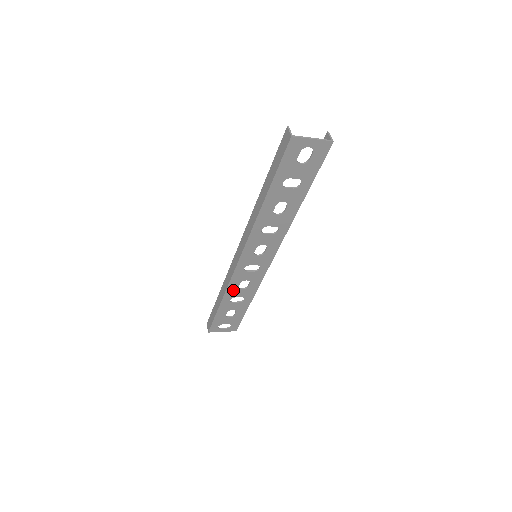
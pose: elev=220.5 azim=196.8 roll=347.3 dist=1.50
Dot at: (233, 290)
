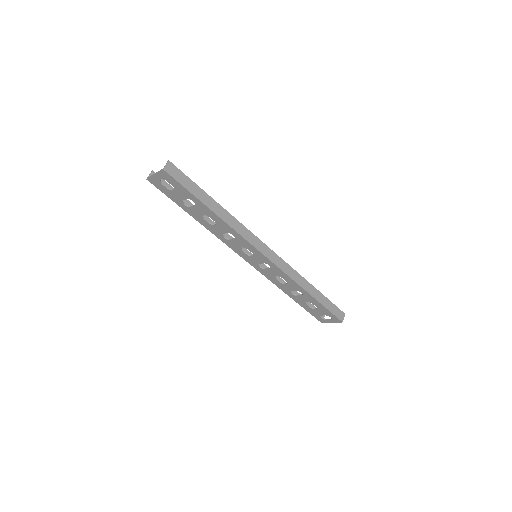
Dot at: (281, 285)
